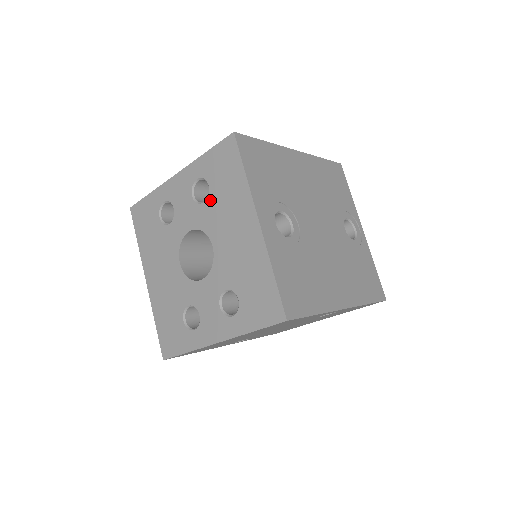
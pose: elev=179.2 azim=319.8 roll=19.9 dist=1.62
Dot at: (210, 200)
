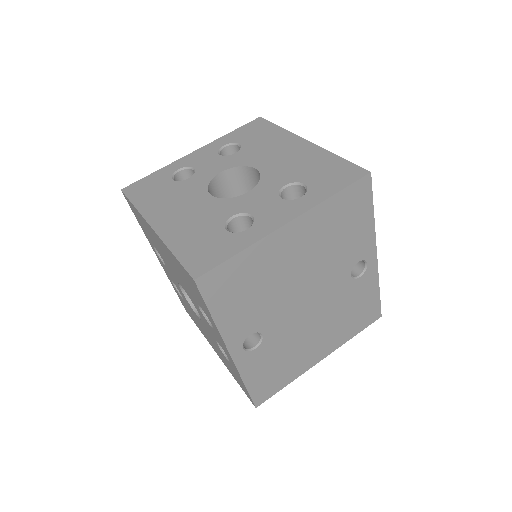
Dot at: (244, 149)
